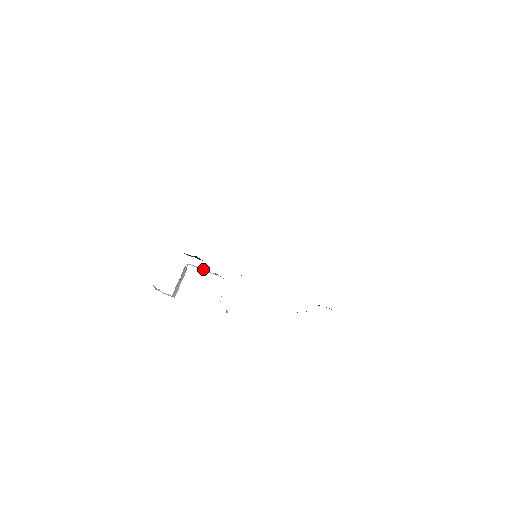
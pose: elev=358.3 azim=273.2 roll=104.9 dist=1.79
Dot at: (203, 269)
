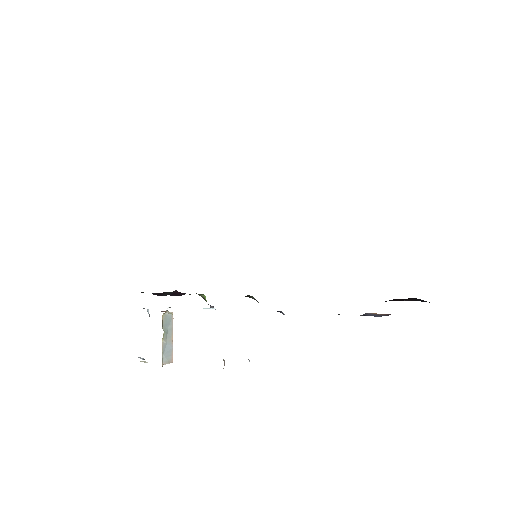
Dot at: occluded
